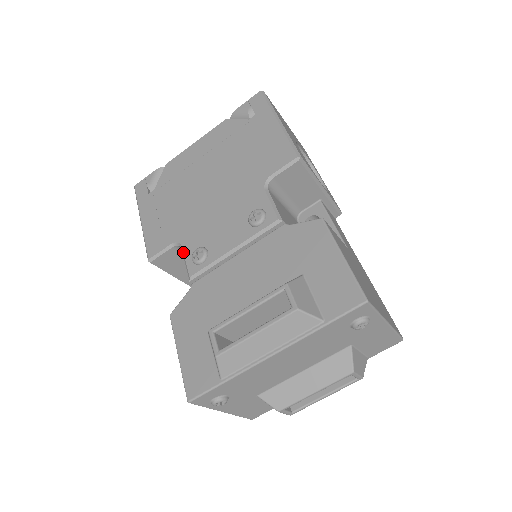
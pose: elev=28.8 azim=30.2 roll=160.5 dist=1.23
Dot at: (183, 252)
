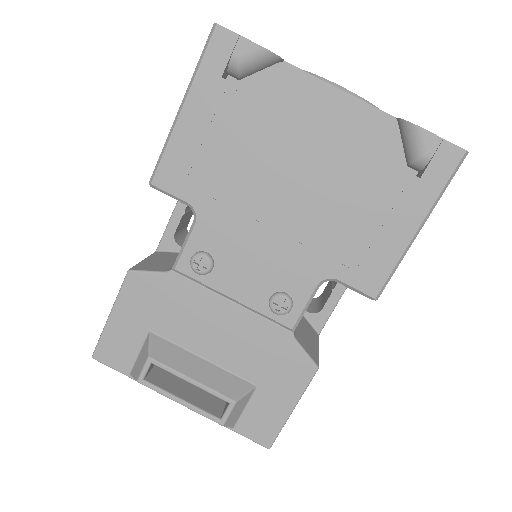
Dot at: (191, 233)
